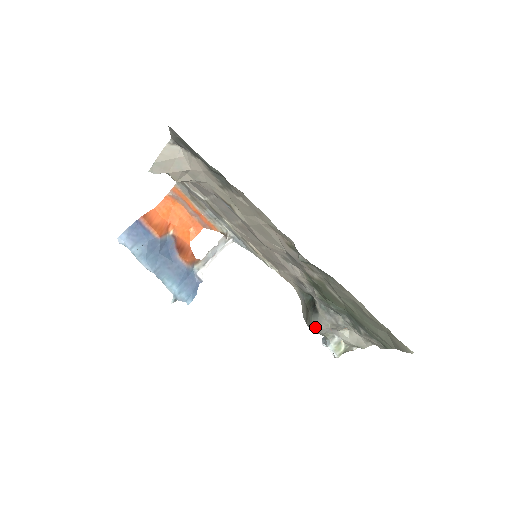
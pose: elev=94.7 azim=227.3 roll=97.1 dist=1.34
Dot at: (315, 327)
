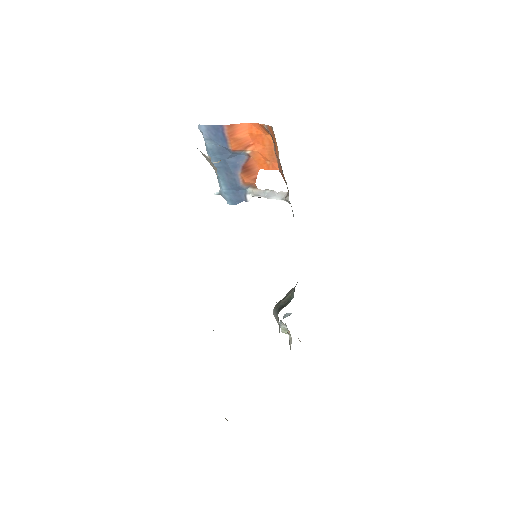
Dot at: (274, 313)
